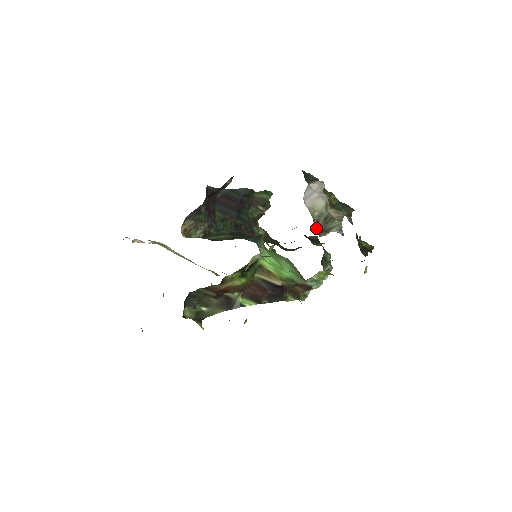
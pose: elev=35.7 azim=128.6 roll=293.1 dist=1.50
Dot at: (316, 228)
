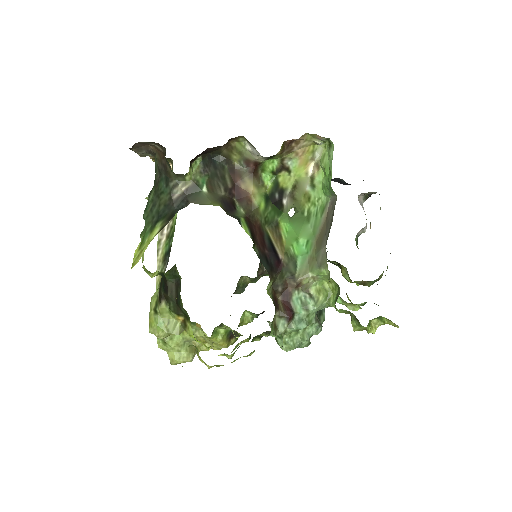
Dot at: occluded
